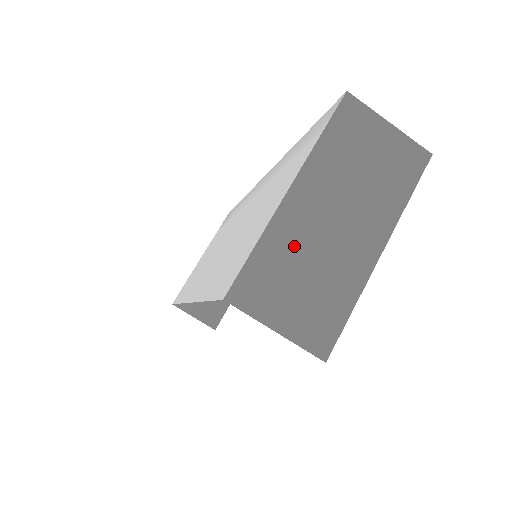
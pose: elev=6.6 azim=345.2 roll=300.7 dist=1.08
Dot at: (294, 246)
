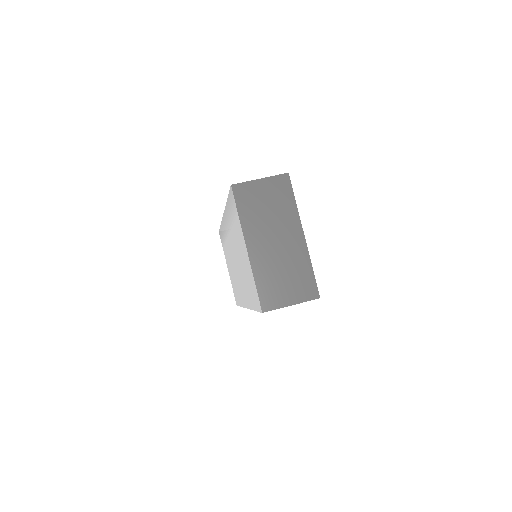
Dot at: (269, 268)
